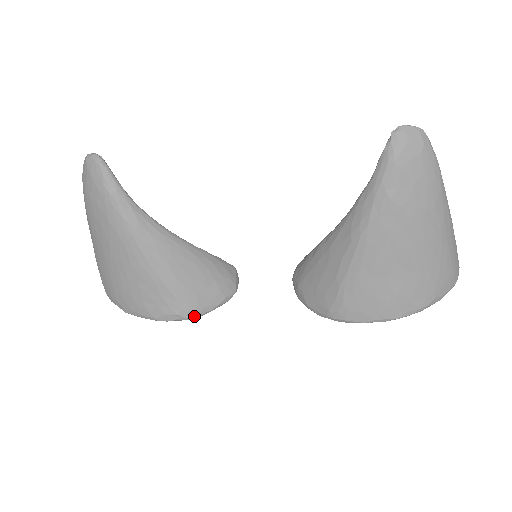
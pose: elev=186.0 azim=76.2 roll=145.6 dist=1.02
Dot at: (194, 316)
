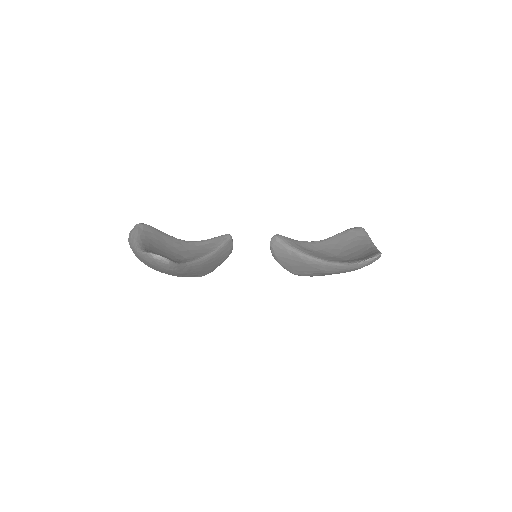
Dot at: occluded
